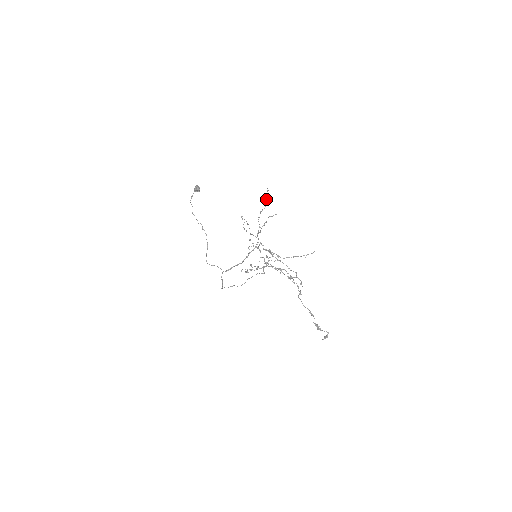
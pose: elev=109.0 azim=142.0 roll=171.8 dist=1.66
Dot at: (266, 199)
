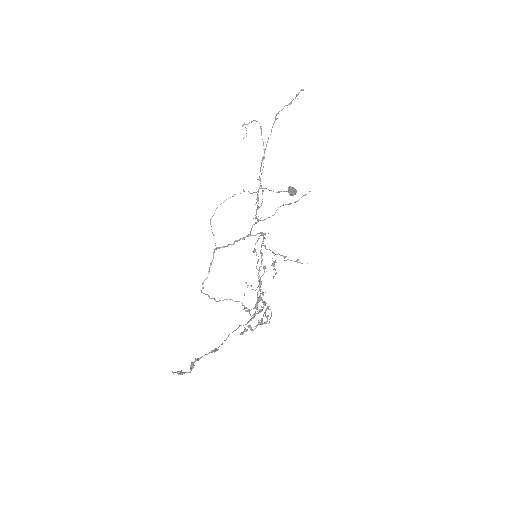
Dot at: (292, 100)
